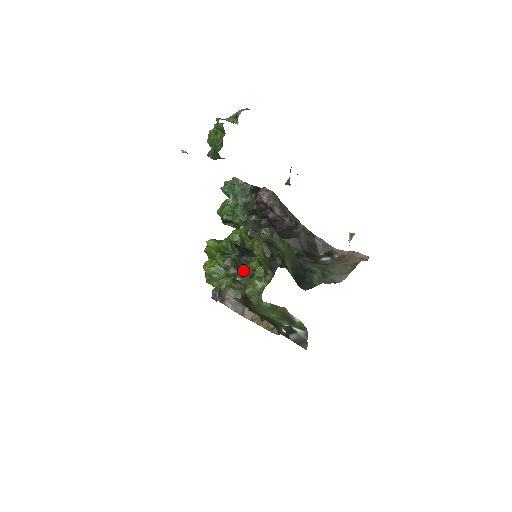
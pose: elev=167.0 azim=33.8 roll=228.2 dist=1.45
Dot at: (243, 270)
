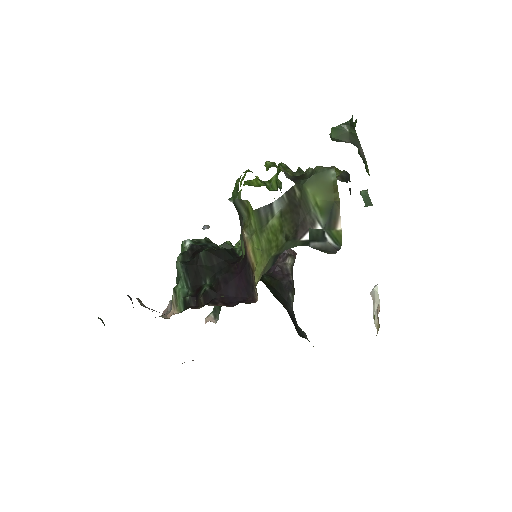
Dot at: occluded
